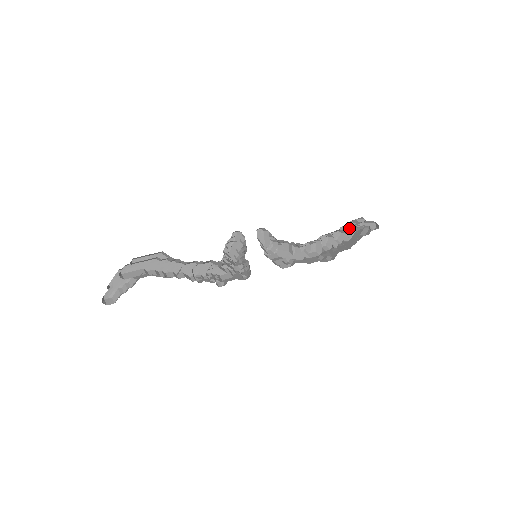
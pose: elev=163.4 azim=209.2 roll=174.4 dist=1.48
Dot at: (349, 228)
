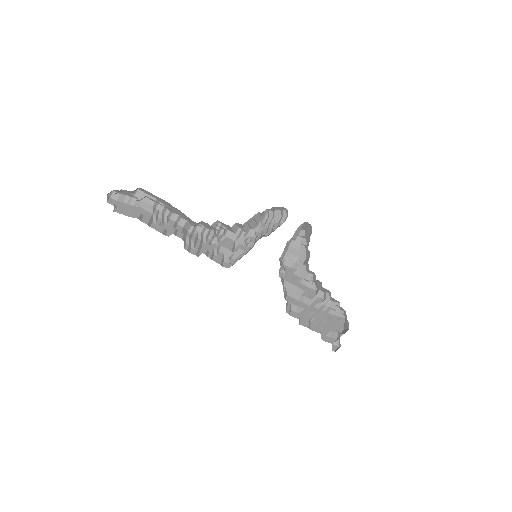
Dot at: occluded
